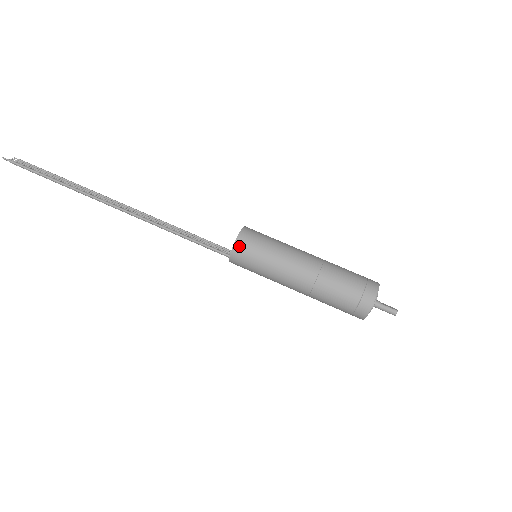
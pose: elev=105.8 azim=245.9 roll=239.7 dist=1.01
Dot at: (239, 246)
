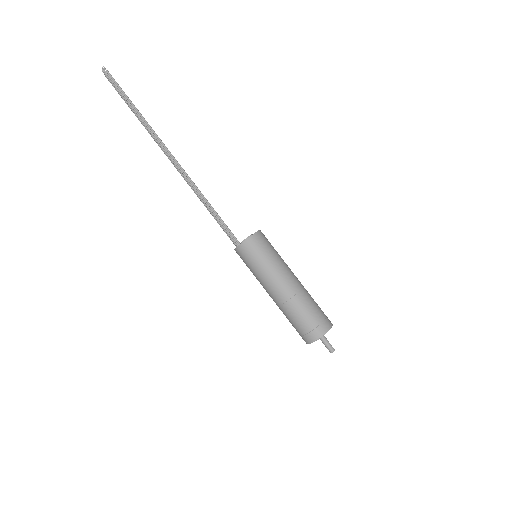
Dot at: (255, 238)
